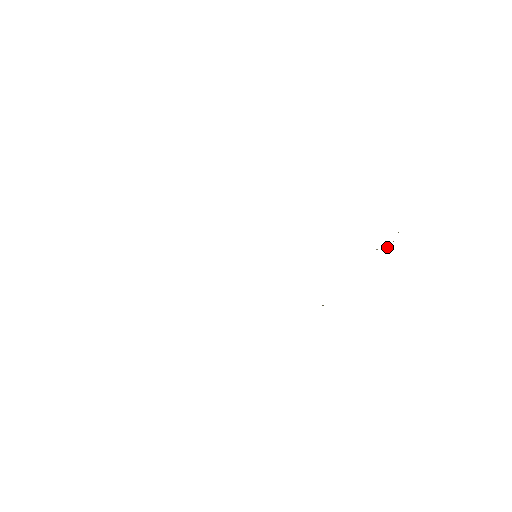
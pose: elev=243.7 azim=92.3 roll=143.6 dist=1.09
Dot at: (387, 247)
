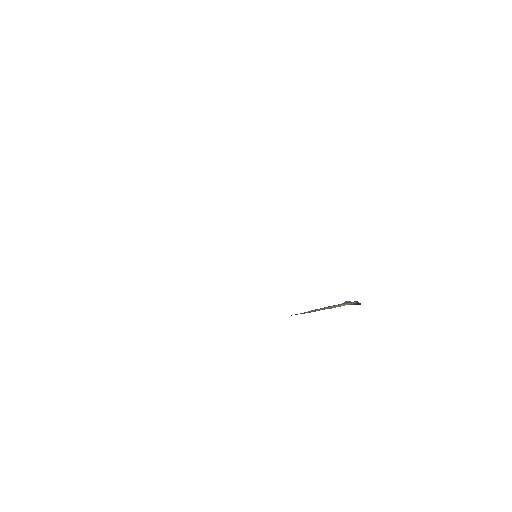
Dot at: occluded
